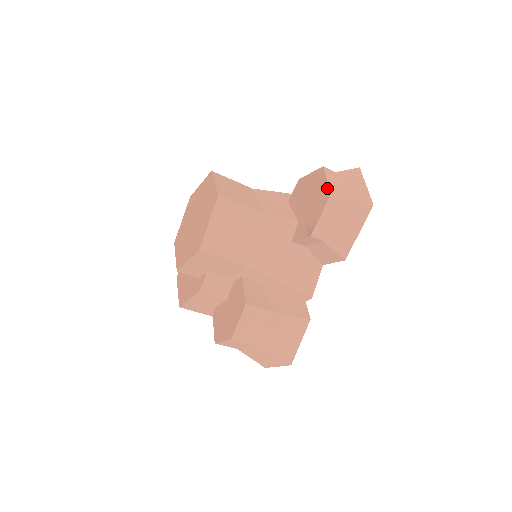
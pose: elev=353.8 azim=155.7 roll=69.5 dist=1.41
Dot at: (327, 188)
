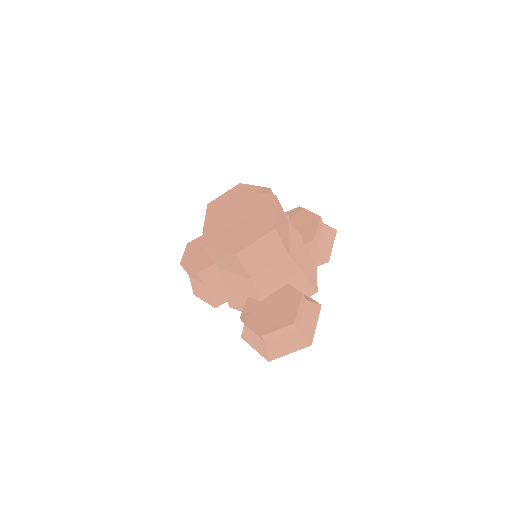
Dot at: (269, 331)
